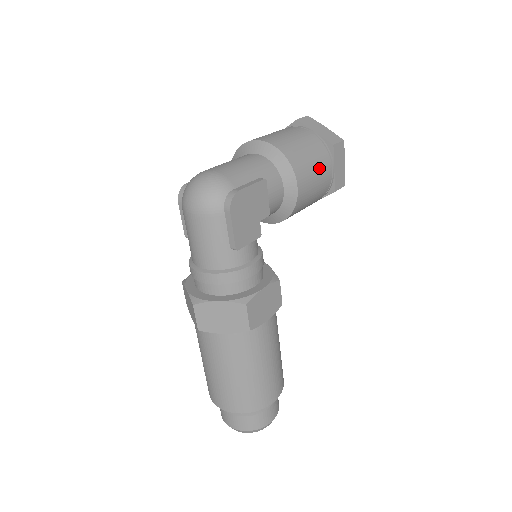
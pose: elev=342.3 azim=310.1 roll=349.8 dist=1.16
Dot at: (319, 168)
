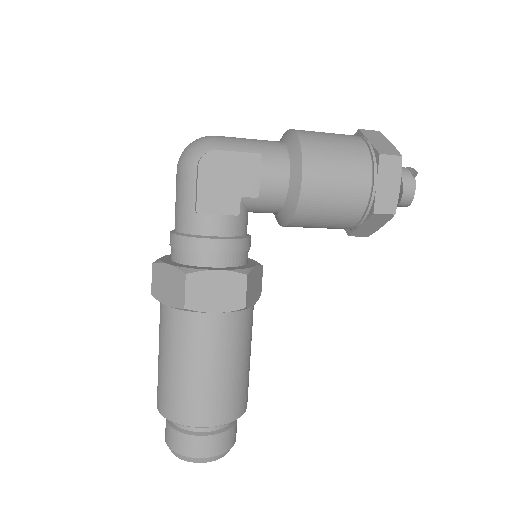
Dot at: (348, 172)
